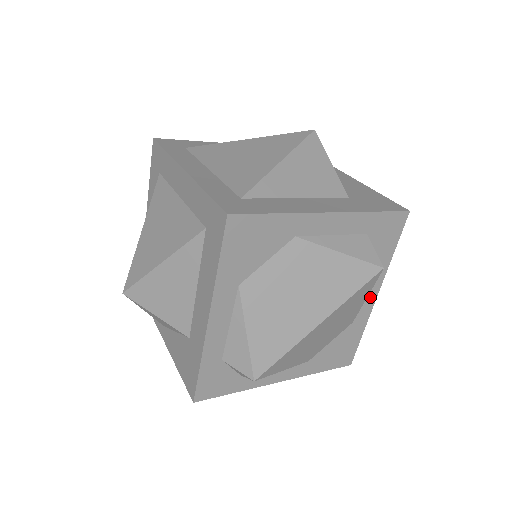
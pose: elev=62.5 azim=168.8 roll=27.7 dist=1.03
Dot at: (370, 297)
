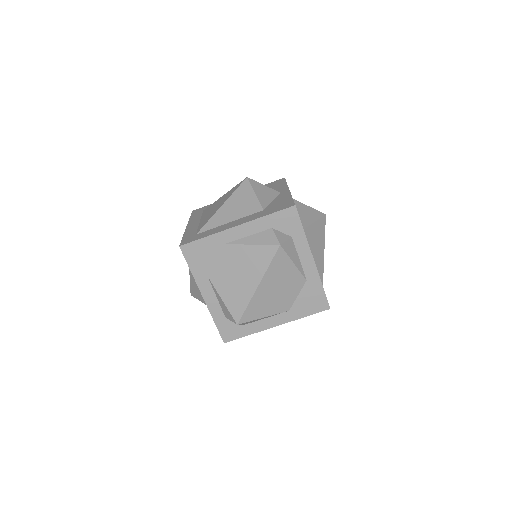
Dot at: (308, 262)
